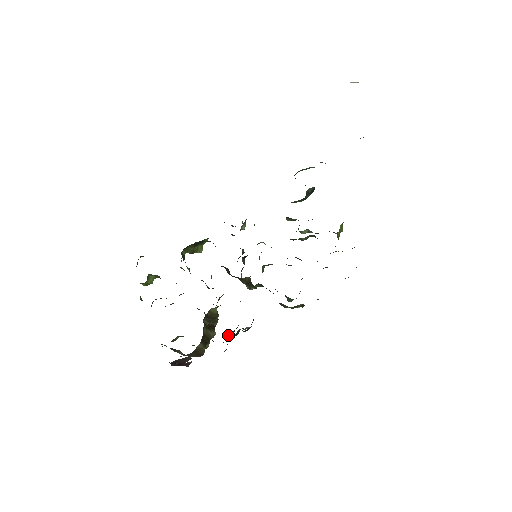
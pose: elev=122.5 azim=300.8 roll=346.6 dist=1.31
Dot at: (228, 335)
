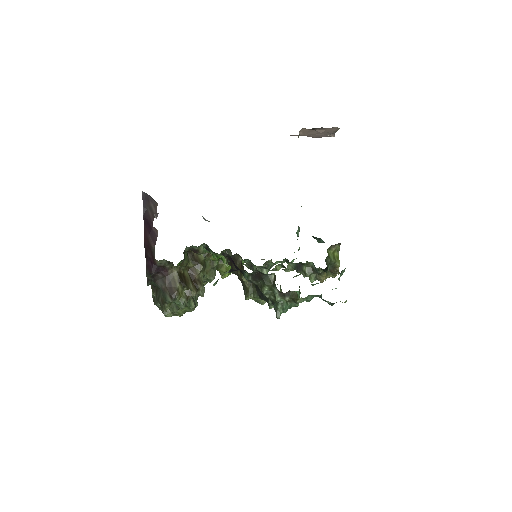
Dot at: occluded
